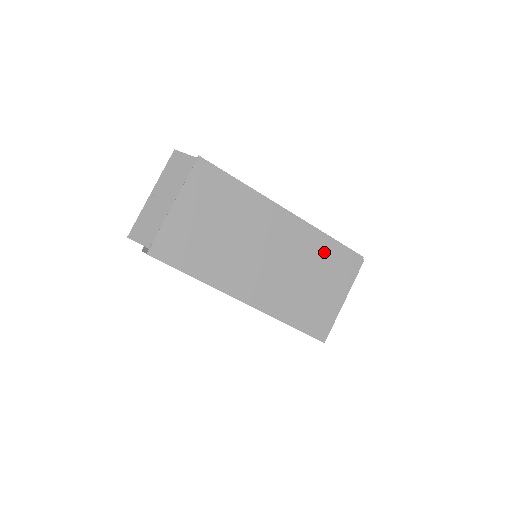
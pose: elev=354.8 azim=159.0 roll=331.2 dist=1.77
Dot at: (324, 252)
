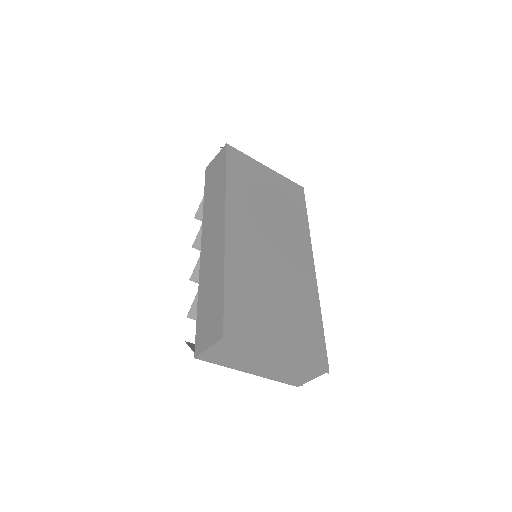
Dot at: (308, 312)
